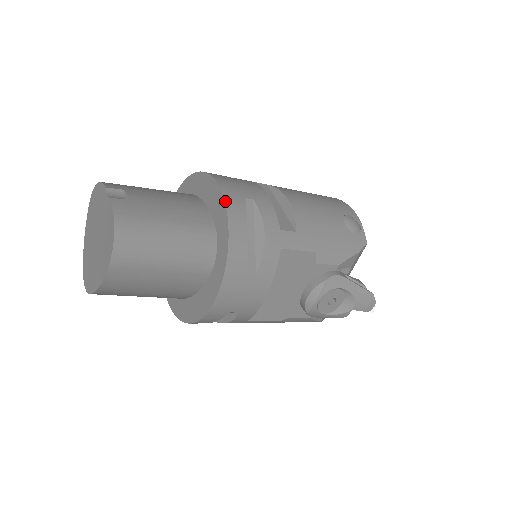
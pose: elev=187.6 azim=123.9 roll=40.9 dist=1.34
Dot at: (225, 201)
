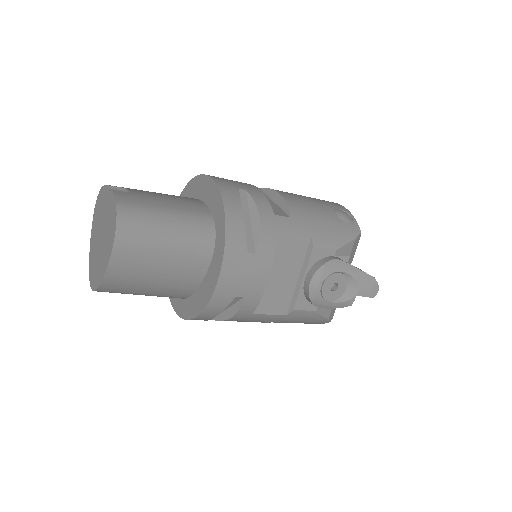
Dot at: (219, 189)
